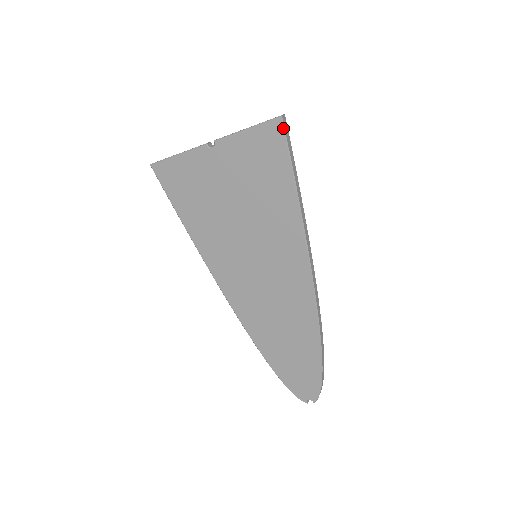
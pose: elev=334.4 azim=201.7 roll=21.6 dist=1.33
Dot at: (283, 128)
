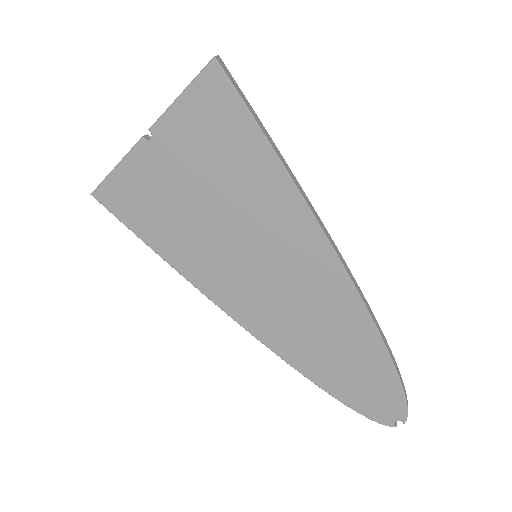
Dot at: (222, 72)
